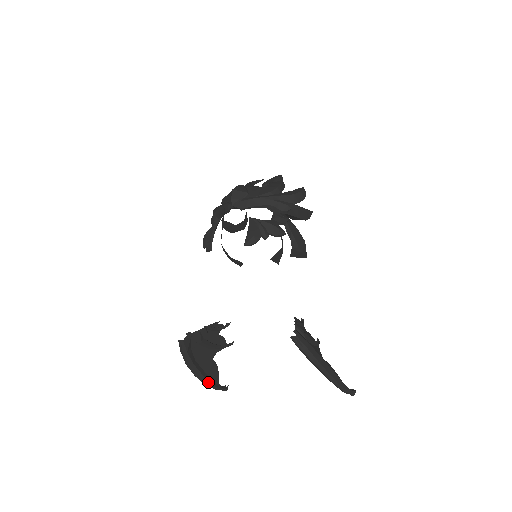
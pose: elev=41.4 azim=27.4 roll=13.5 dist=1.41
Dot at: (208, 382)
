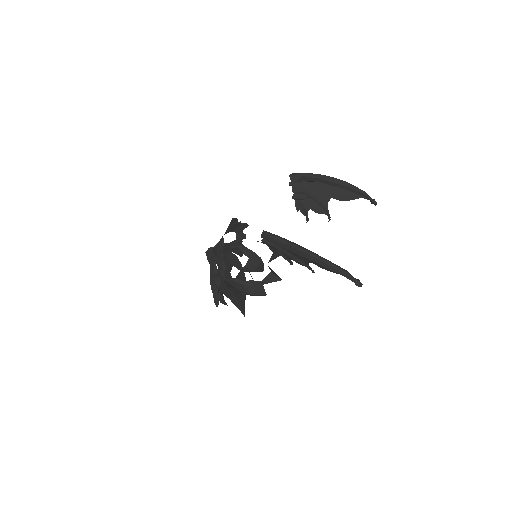
Dot at: (329, 262)
